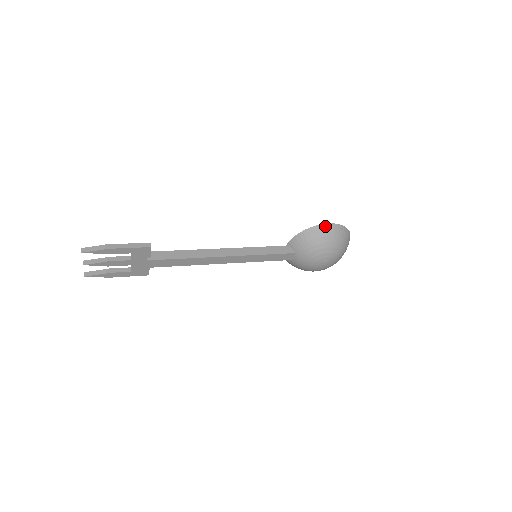
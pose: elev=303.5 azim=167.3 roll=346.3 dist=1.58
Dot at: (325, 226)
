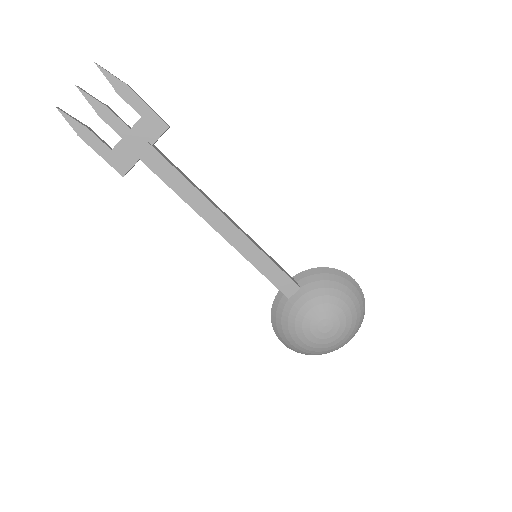
Dot at: (349, 277)
